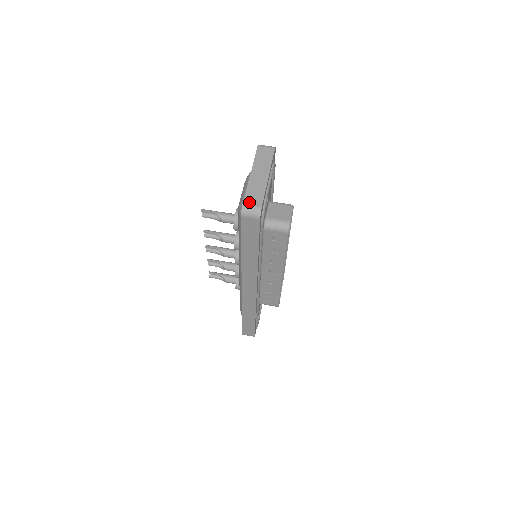
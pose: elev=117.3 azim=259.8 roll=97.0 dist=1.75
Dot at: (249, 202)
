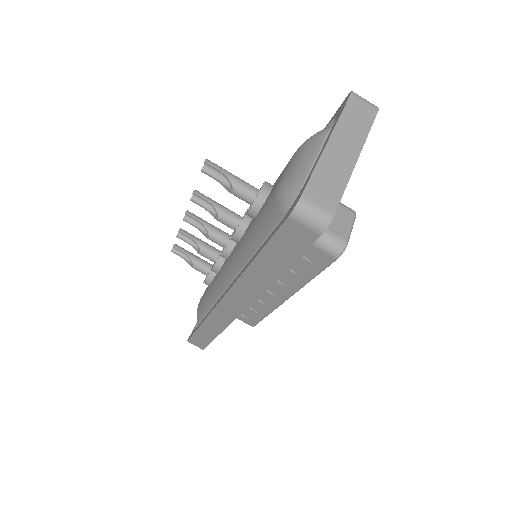
Dot at: (314, 196)
